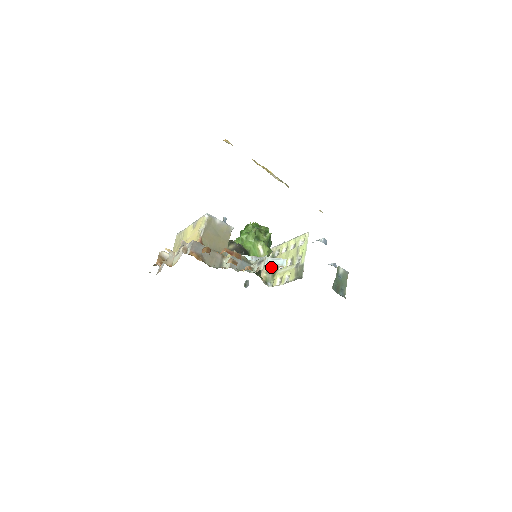
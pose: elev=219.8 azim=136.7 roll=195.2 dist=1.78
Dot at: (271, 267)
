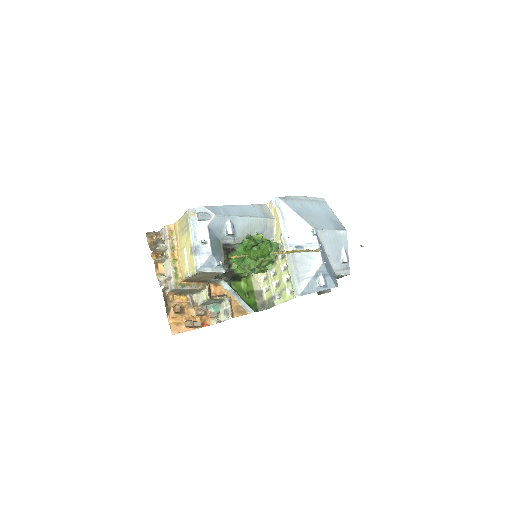
Dot at: occluded
